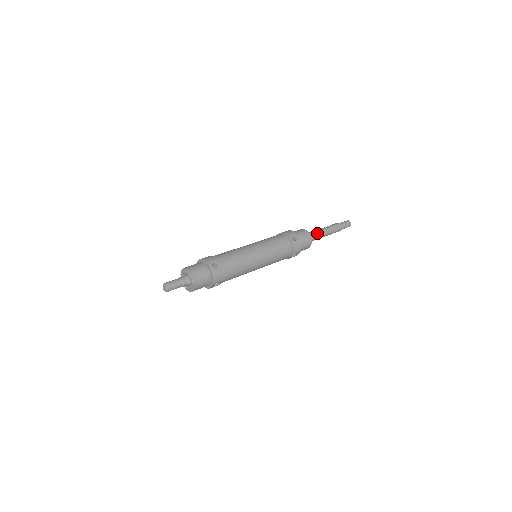
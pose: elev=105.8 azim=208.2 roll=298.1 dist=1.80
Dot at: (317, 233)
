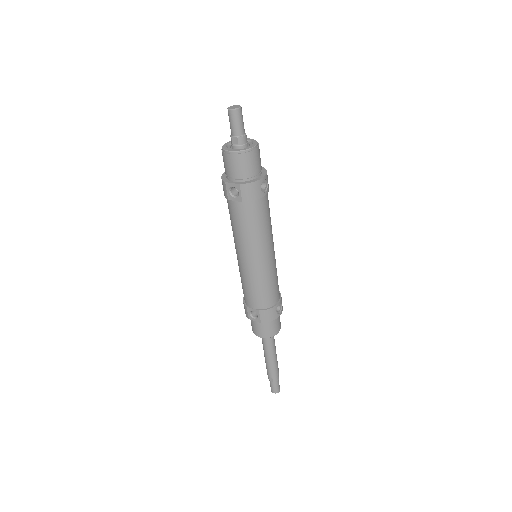
Dot at: (274, 344)
